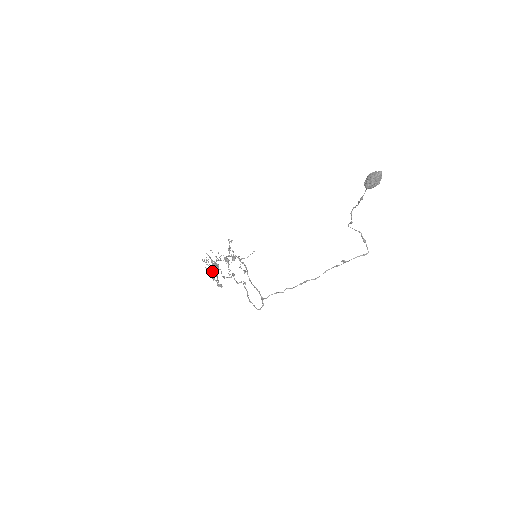
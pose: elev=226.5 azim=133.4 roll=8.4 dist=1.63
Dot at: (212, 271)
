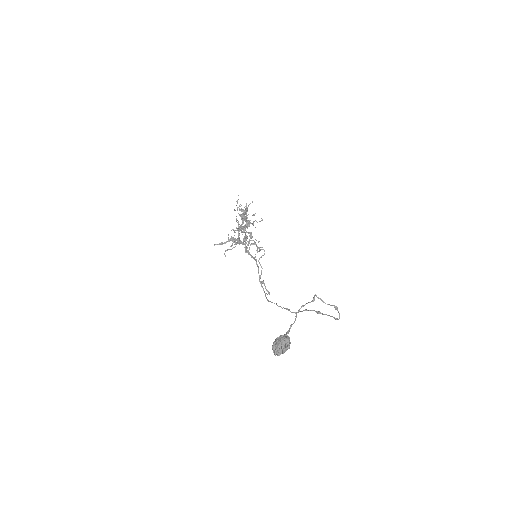
Dot at: occluded
